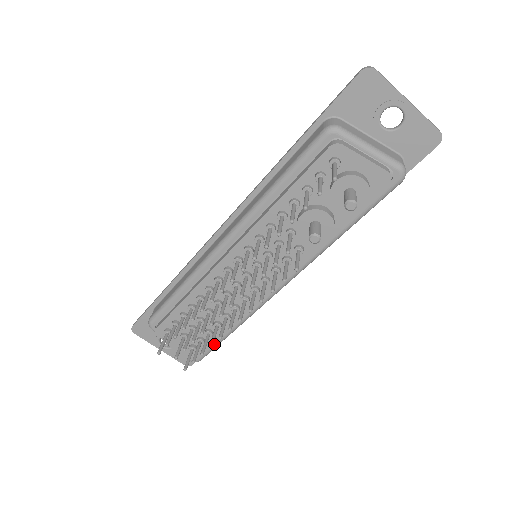
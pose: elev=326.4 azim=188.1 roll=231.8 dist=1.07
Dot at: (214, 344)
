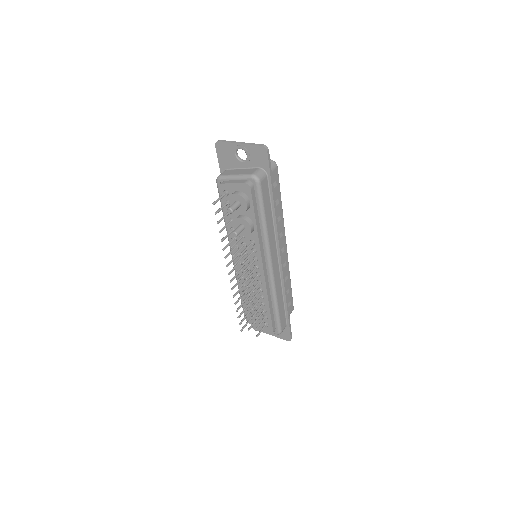
Dot at: (275, 318)
